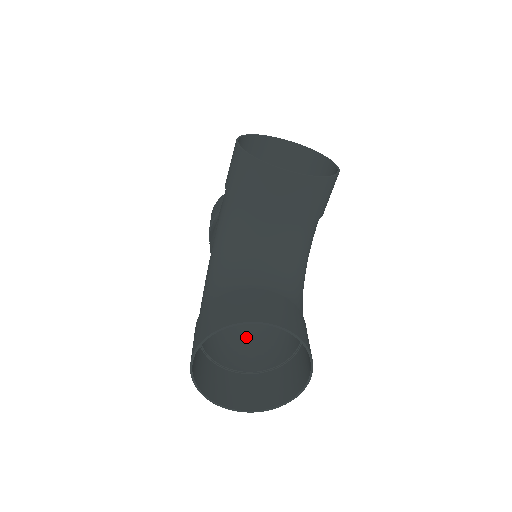
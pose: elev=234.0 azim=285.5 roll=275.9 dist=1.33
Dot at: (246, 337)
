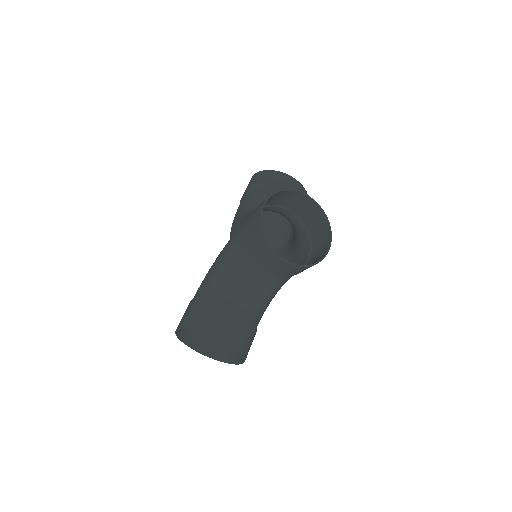
Dot at: occluded
